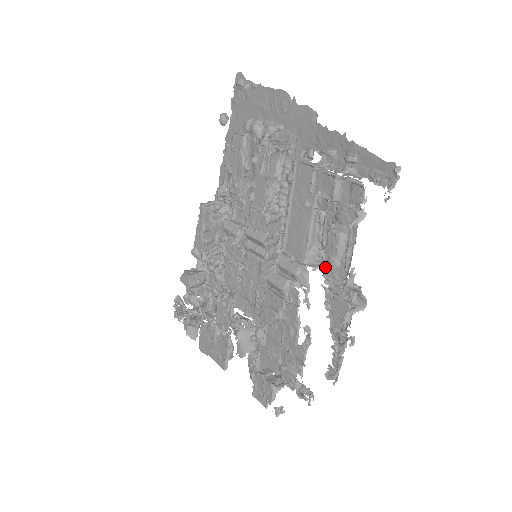
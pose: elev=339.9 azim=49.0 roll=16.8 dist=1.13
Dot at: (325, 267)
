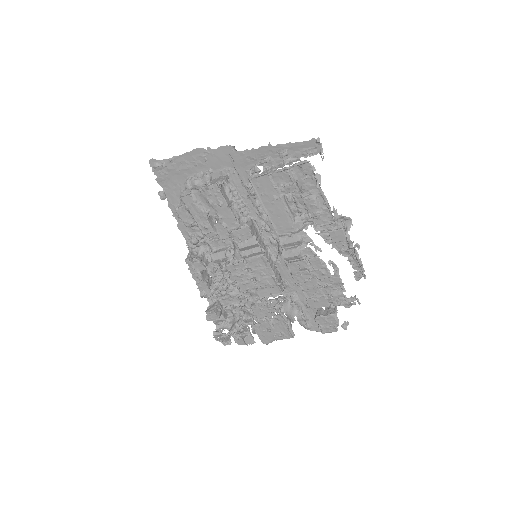
Dot at: (314, 221)
